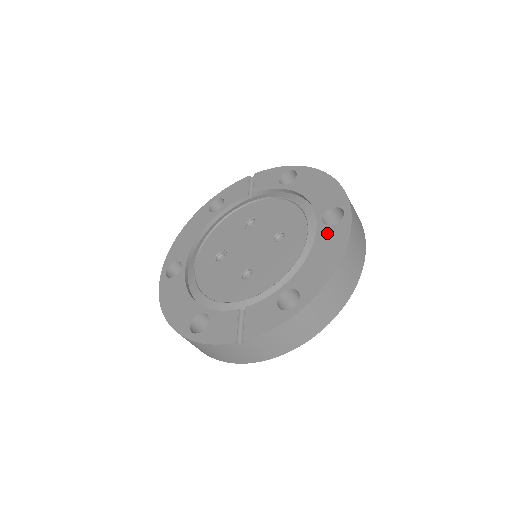
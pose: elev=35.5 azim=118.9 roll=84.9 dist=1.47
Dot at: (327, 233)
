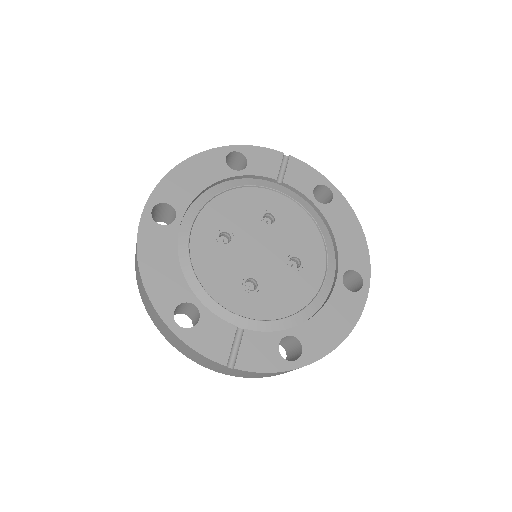
Dot at: (343, 297)
